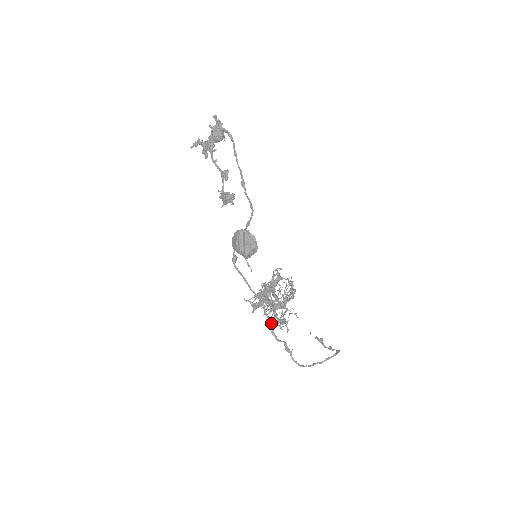
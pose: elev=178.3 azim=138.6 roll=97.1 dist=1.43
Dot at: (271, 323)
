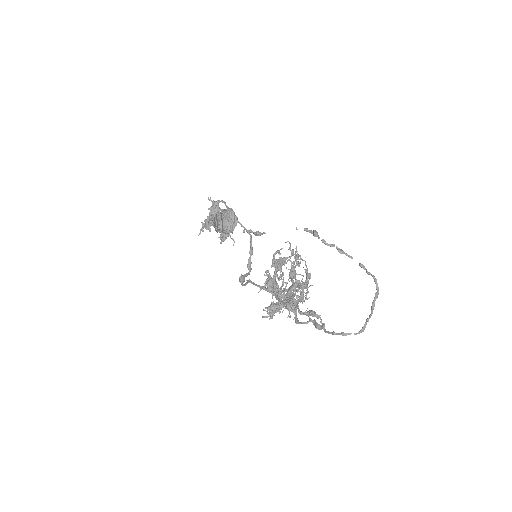
Dot at: (288, 306)
